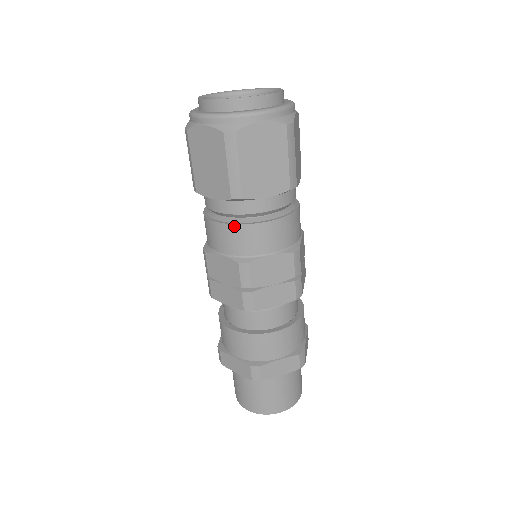
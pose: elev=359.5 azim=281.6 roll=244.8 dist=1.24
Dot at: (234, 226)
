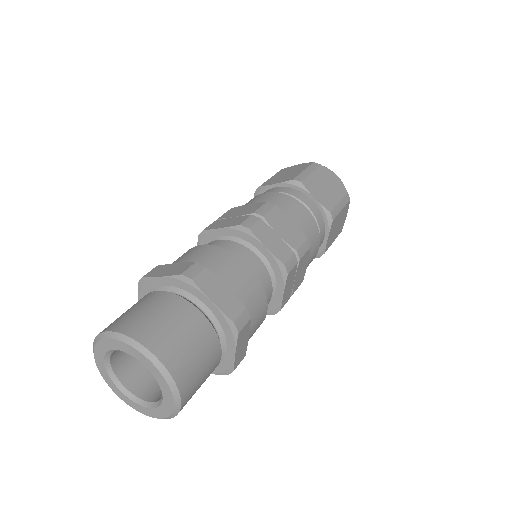
Dot at: occluded
